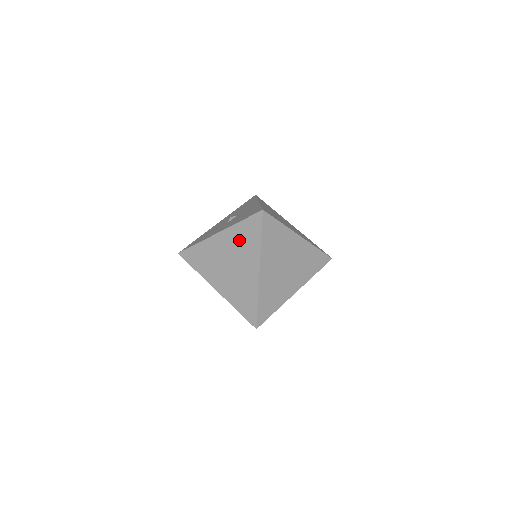
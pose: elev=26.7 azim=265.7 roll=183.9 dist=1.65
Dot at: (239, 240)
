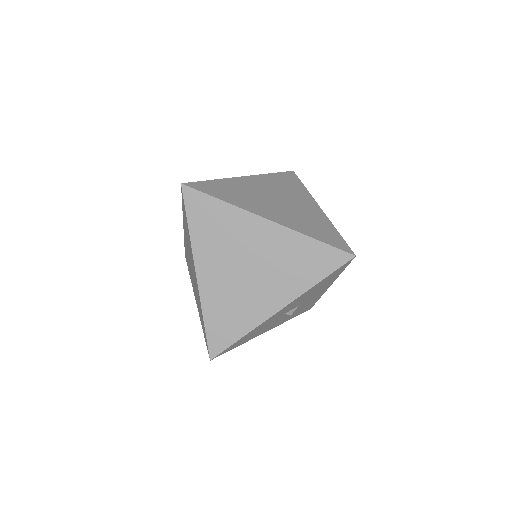
Dot at: (279, 184)
